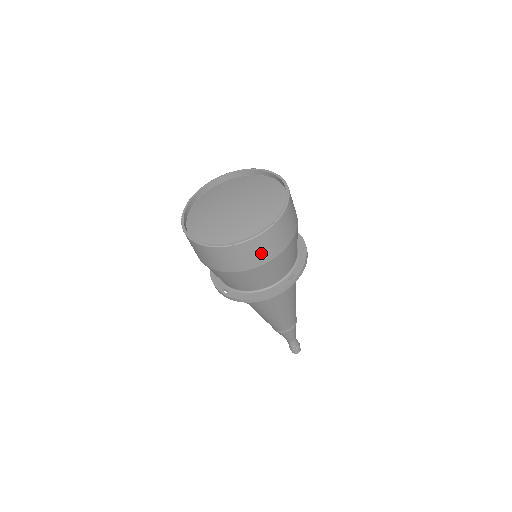
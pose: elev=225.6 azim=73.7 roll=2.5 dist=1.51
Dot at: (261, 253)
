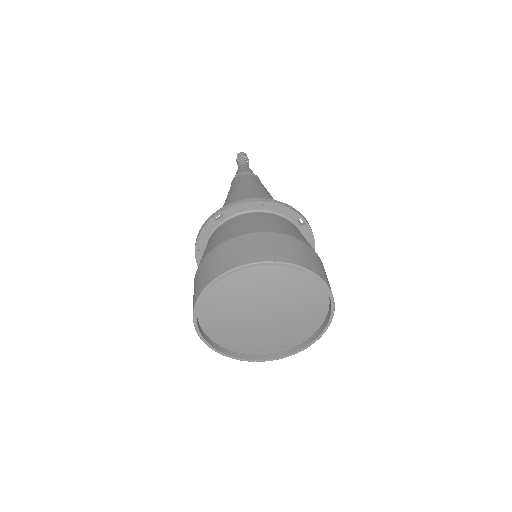
Dot at: occluded
